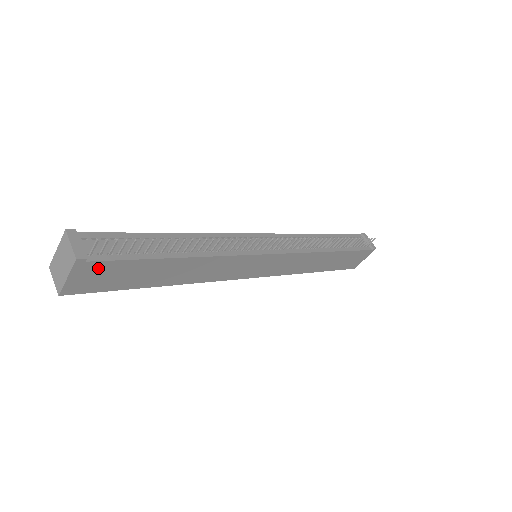
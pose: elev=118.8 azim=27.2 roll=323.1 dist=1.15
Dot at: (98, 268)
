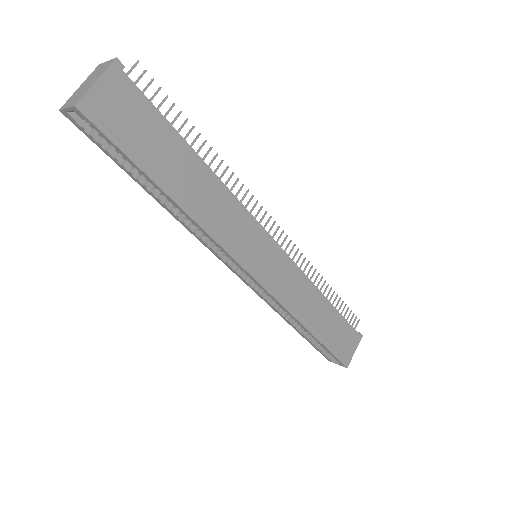
Dot at: (128, 95)
